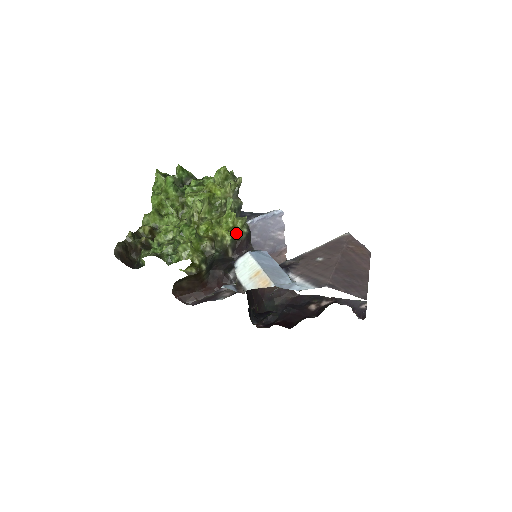
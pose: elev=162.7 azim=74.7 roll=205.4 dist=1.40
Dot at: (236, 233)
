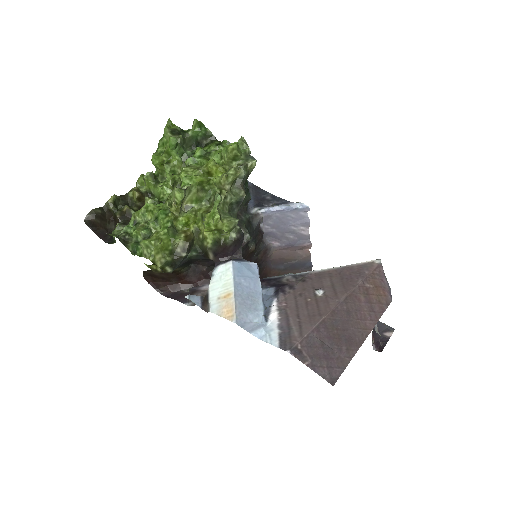
Dot at: (223, 234)
